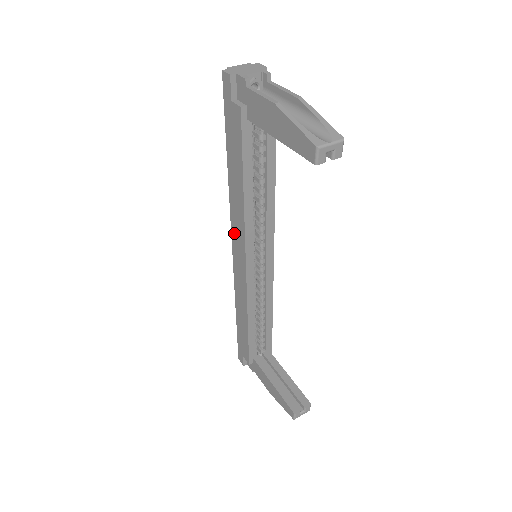
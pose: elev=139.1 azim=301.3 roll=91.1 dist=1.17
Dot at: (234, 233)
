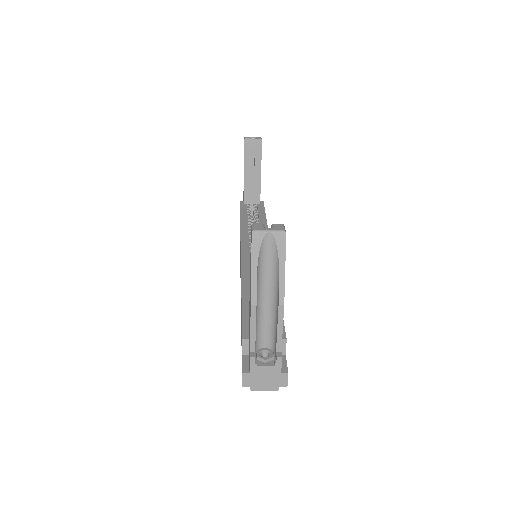
Dot at: occluded
